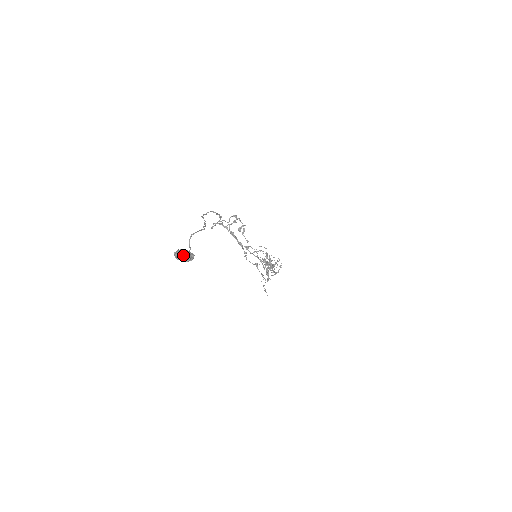
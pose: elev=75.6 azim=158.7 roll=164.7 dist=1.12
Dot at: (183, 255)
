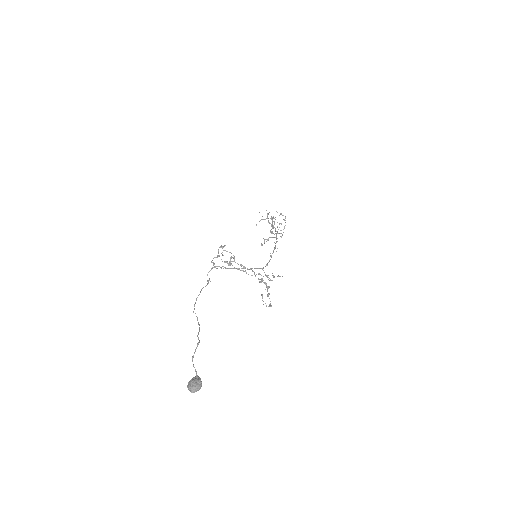
Dot at: (193, 388)
